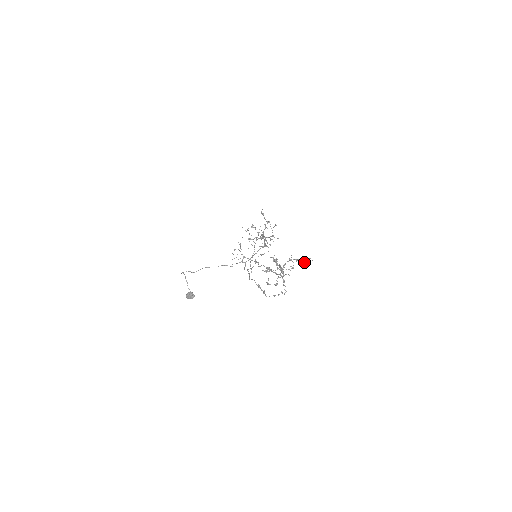
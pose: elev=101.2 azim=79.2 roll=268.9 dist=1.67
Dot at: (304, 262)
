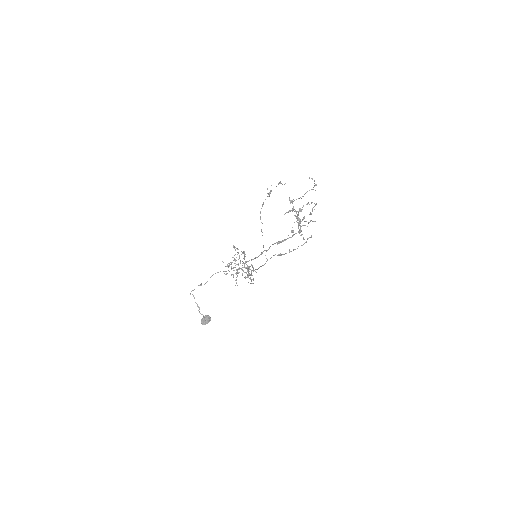
Dot at: (311, 214)
